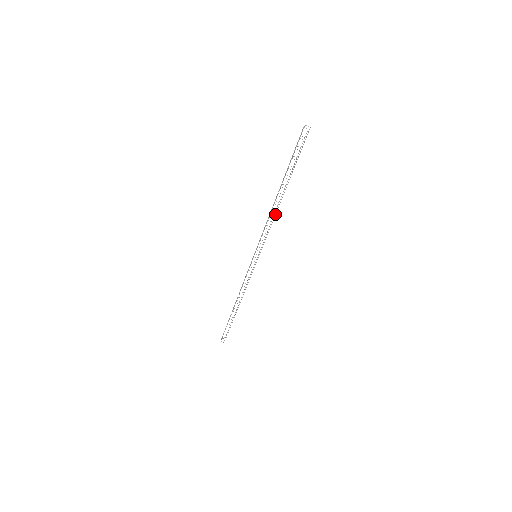
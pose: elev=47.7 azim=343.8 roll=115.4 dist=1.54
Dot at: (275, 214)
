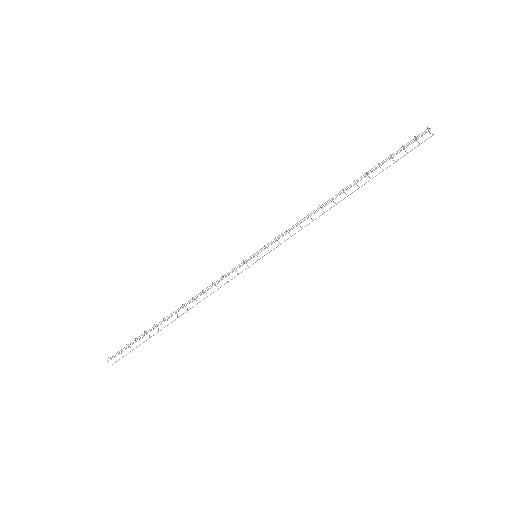
Dot at: (320, 215)
